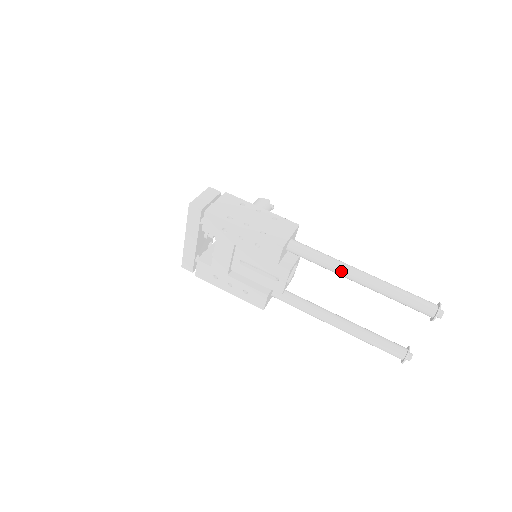
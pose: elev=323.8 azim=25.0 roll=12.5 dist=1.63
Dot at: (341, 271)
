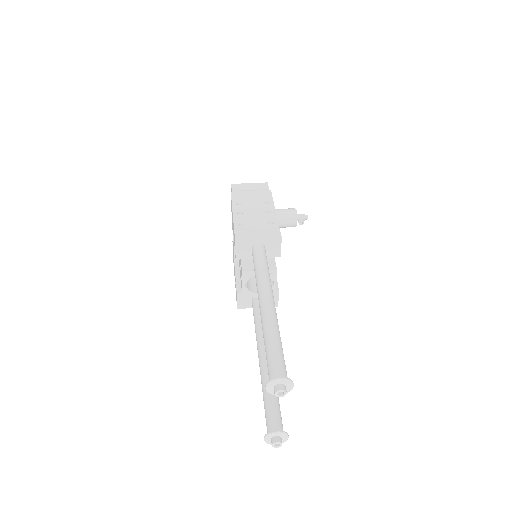
Dot at: (258, 289)
